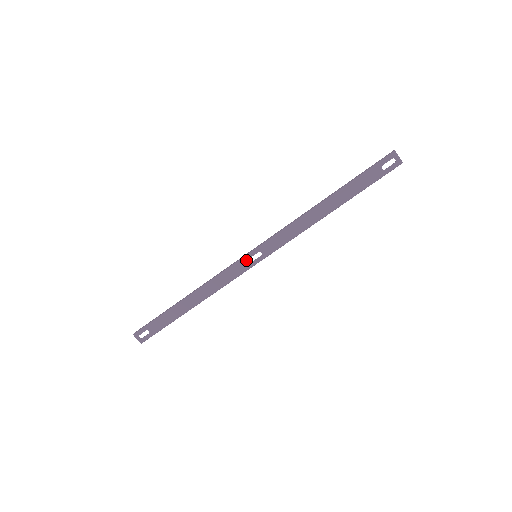
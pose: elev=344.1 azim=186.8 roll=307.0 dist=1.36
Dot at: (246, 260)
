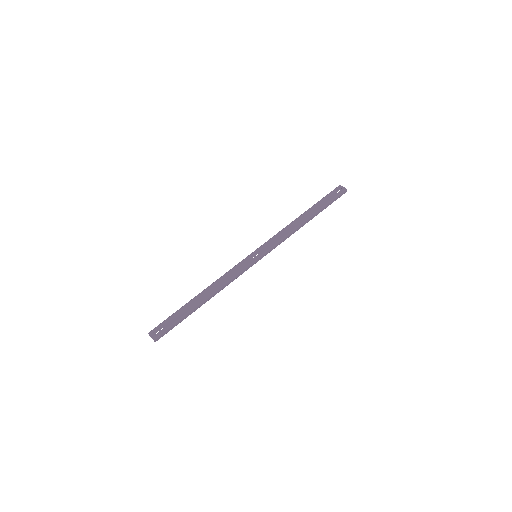
Dot at: (248, 258)
